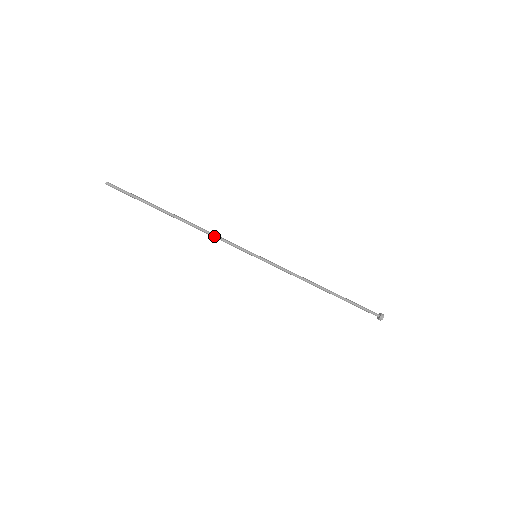
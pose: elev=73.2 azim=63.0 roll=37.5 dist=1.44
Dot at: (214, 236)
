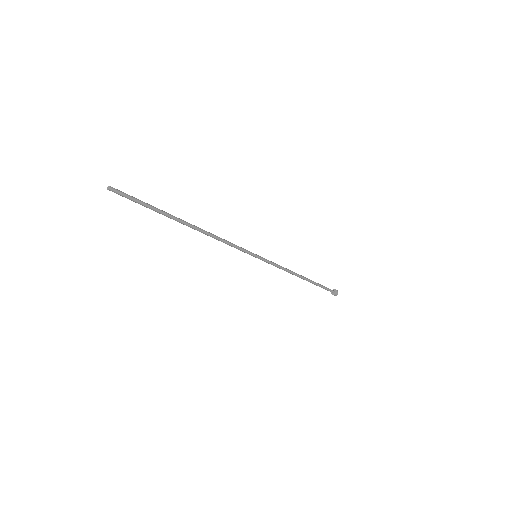
Dot at: (221, 241)
